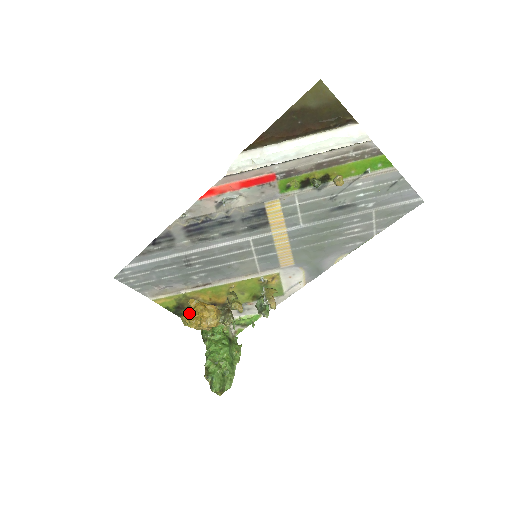
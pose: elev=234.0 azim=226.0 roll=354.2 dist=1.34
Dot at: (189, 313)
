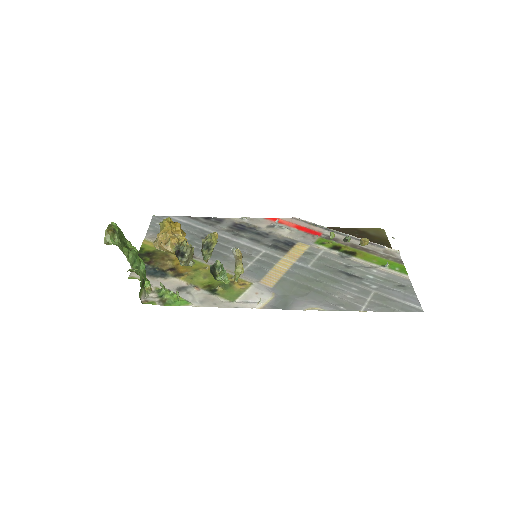
Dot at: occluded
